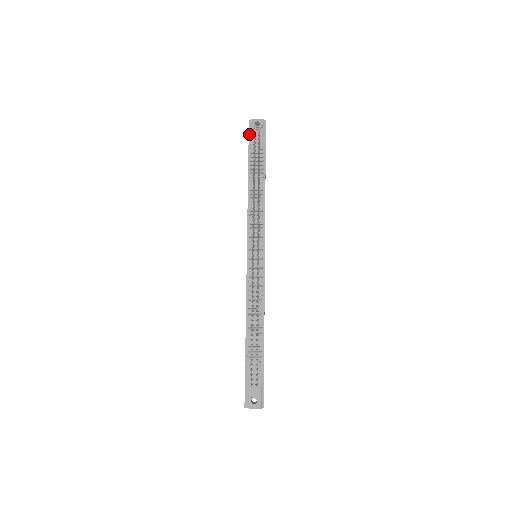
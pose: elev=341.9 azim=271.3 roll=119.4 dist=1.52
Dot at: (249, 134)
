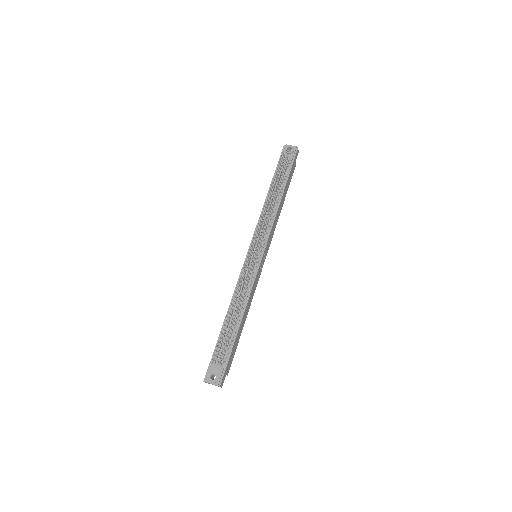
Dot at: (280, 156)
